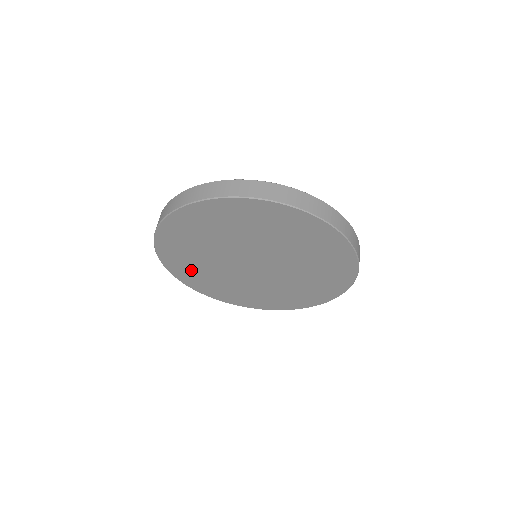
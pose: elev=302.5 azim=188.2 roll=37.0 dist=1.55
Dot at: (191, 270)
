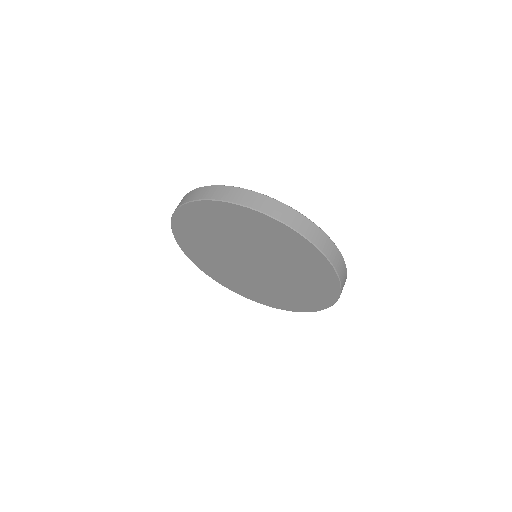
Dot at: (205, 260)
